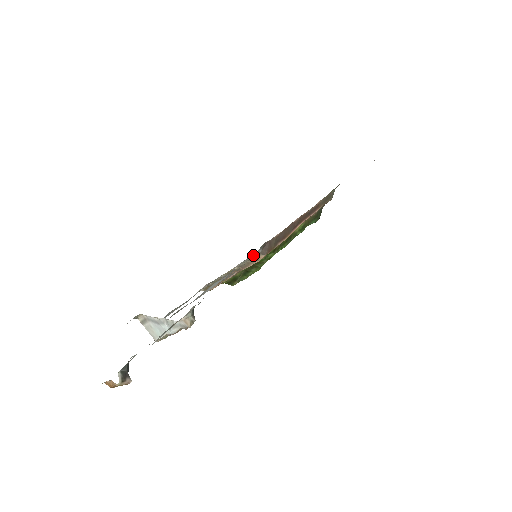
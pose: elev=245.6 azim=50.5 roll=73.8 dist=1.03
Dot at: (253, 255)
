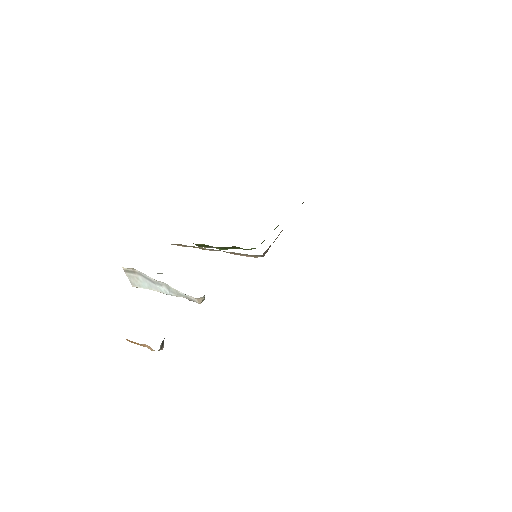
Dot at: (254, 255)
